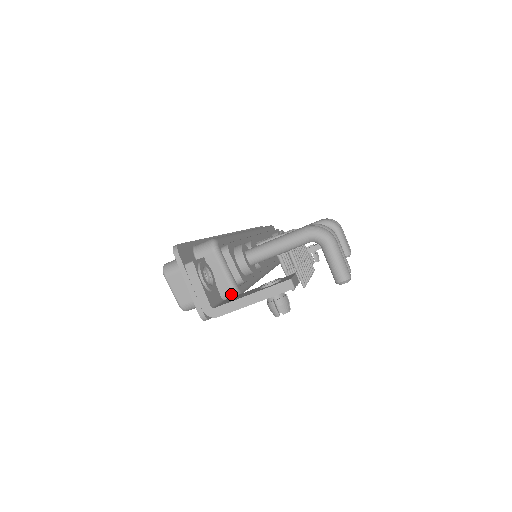
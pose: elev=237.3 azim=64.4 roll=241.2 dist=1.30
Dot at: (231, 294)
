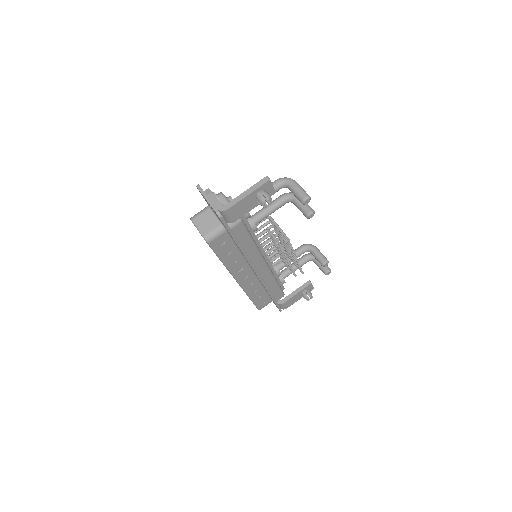
Dot at: occluded
